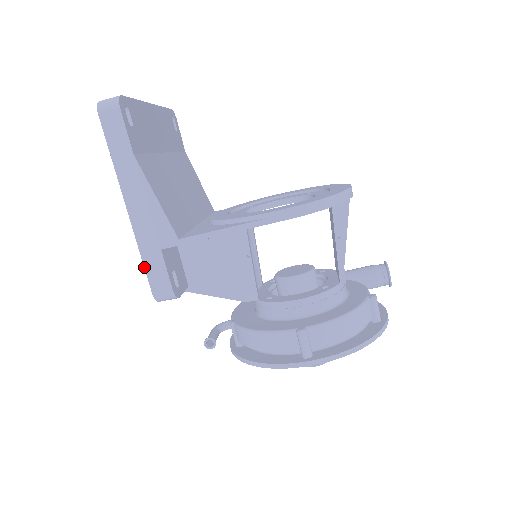
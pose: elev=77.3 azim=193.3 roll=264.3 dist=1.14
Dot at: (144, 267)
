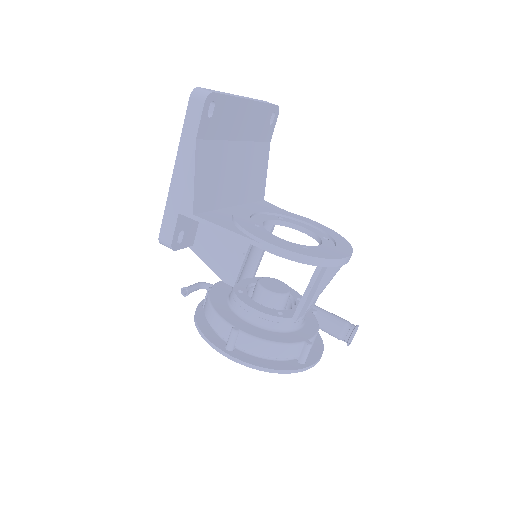
Dot at: (163, 216)
